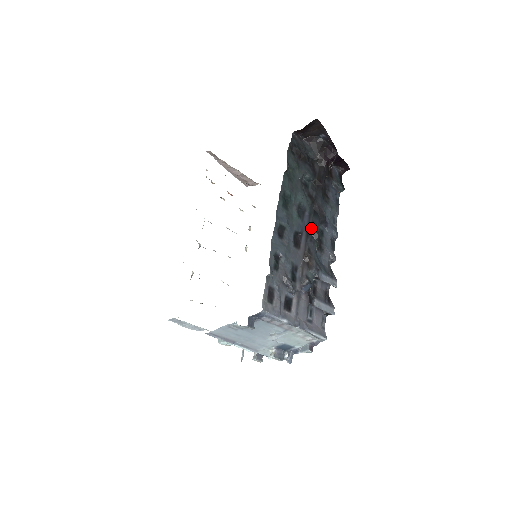
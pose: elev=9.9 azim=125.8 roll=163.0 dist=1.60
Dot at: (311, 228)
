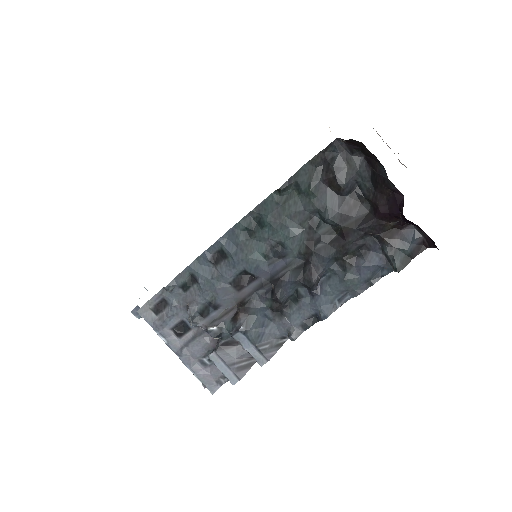
Dot at: (275, 281)
